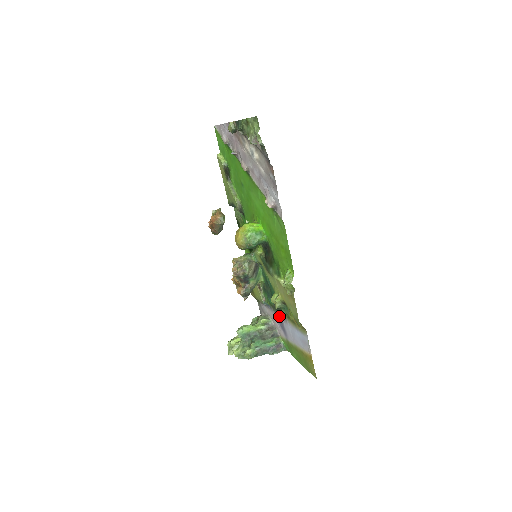
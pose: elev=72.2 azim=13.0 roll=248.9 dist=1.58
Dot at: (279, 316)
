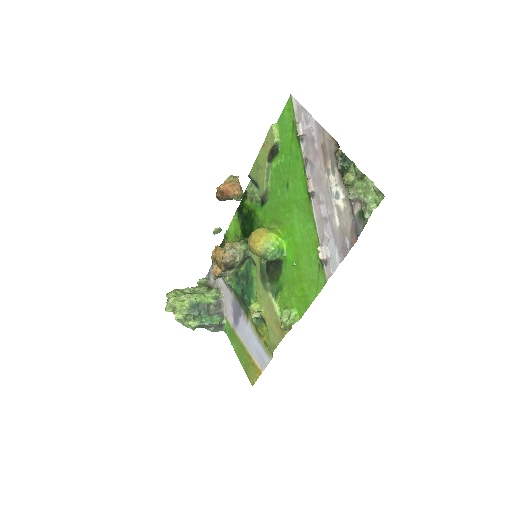
Dot at: (239, 308)
